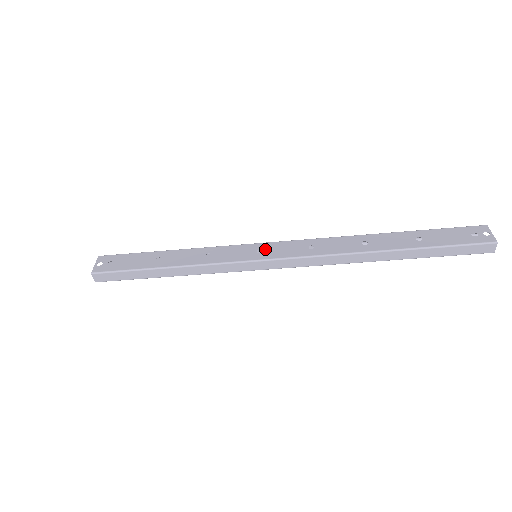
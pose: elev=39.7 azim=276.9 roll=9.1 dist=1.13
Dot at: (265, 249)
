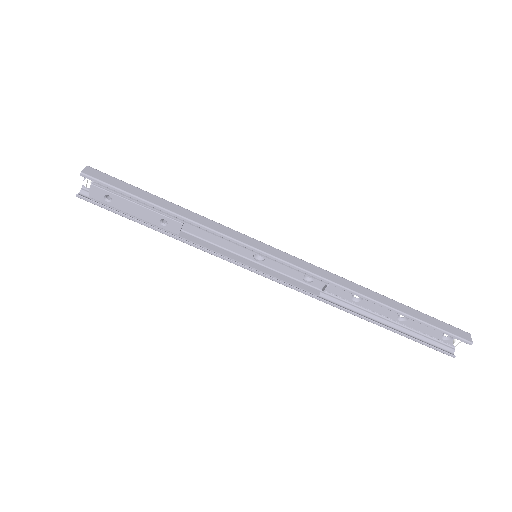
Dot at: occluded
